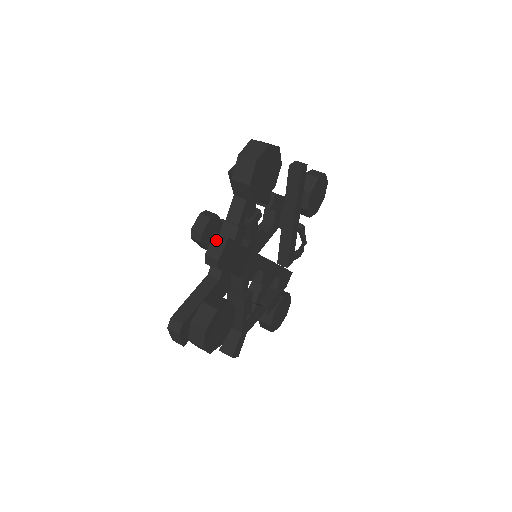
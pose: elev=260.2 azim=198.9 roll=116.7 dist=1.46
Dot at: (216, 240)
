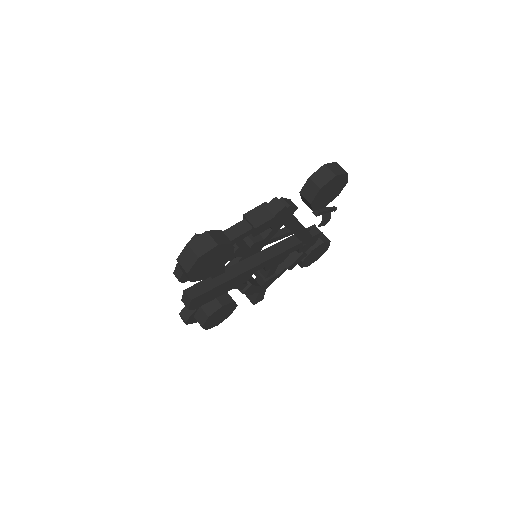
Dot at: (185, 296)
